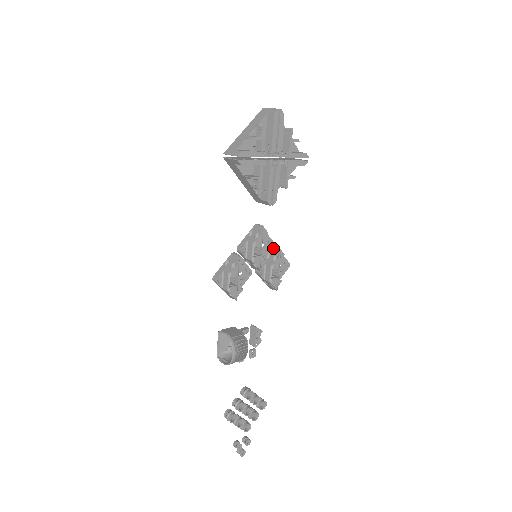
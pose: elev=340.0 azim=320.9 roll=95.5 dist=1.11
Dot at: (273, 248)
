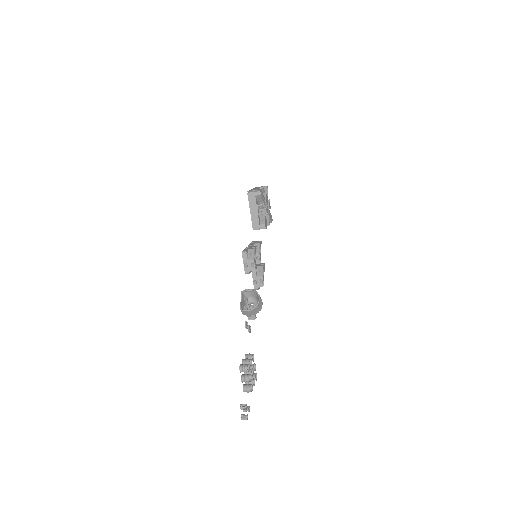
Dot at: occluded
